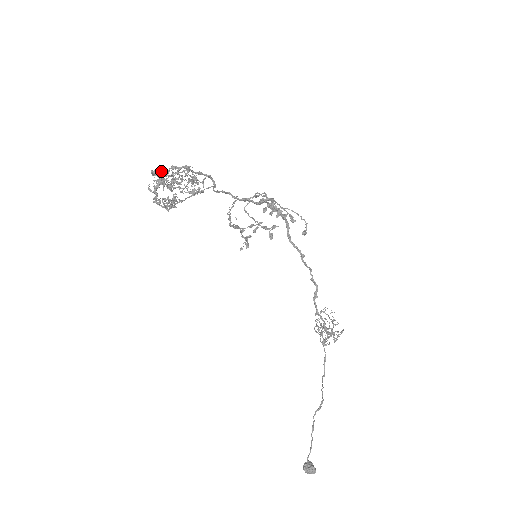
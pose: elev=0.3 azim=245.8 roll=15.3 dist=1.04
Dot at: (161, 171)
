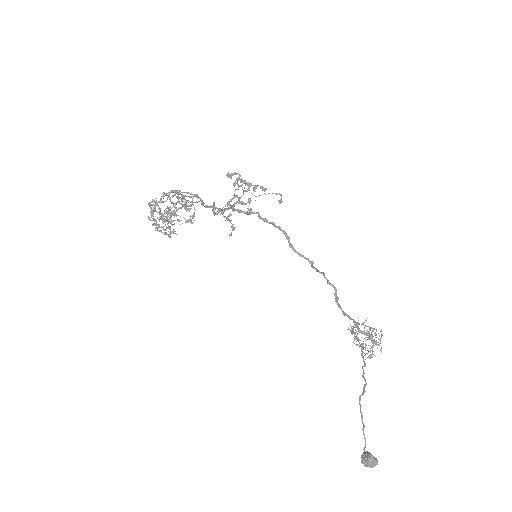
Dot at: (159, 207)
